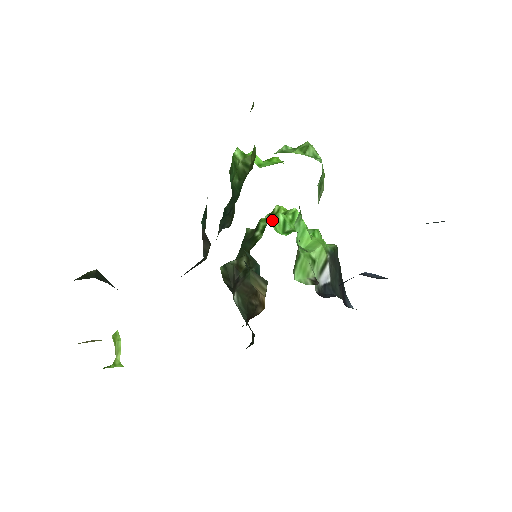
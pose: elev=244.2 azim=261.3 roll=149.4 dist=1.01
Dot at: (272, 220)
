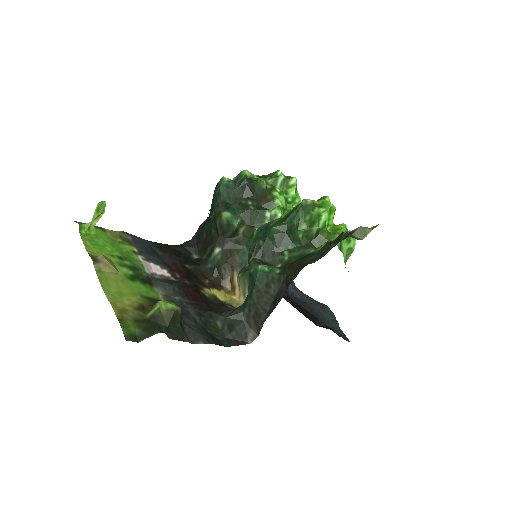
Dot at: (284, 213)
